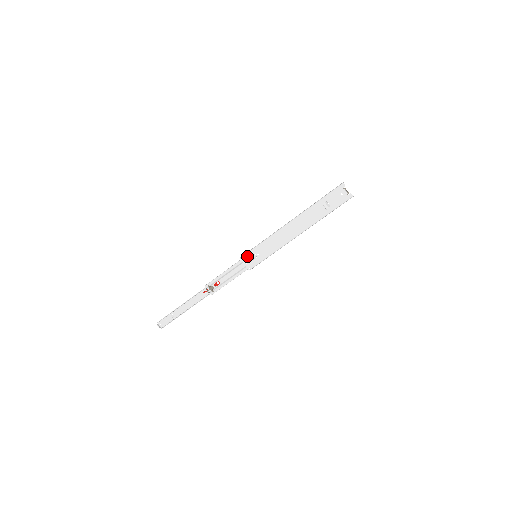
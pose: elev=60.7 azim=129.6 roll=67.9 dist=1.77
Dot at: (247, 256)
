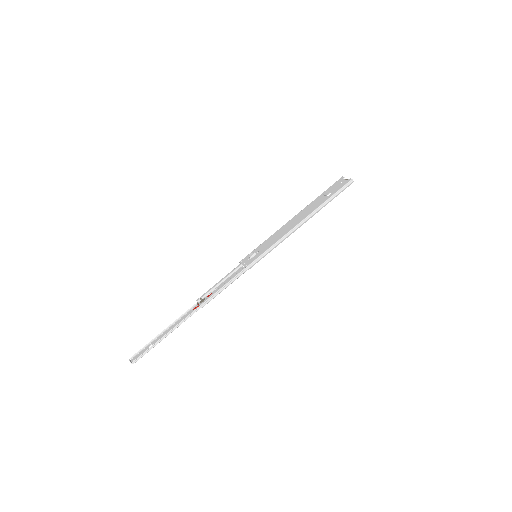
Dot at: (246, 258)
